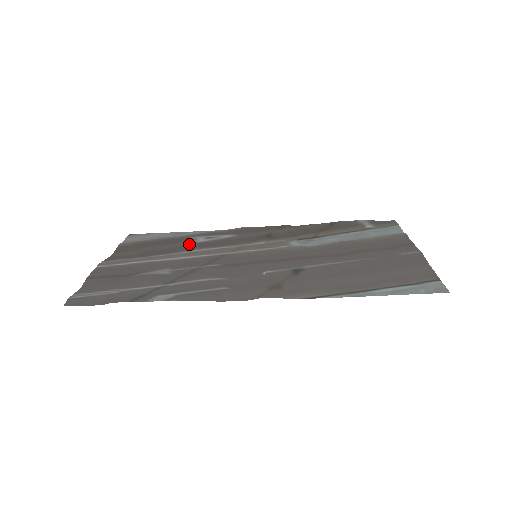
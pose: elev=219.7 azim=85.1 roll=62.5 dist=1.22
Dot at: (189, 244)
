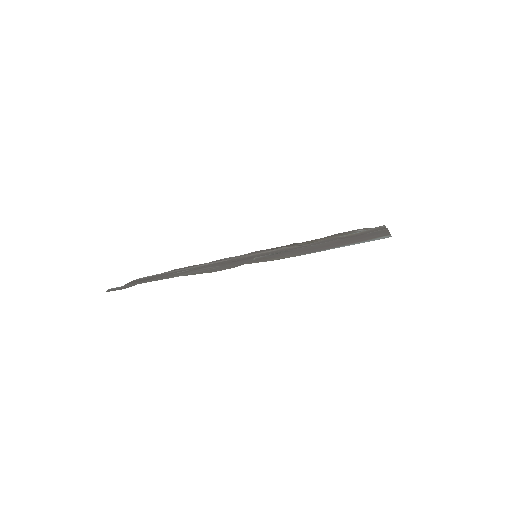
Dot at: occluded
